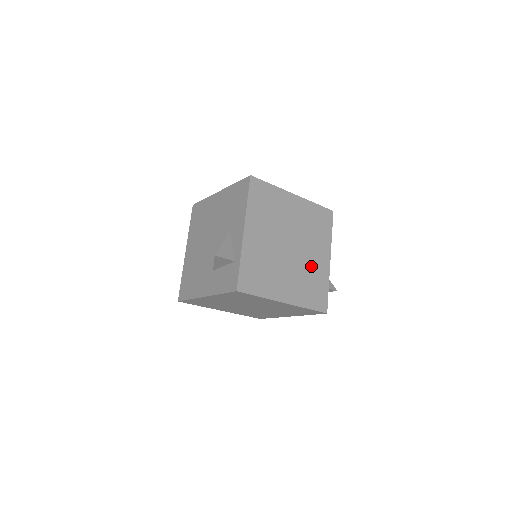
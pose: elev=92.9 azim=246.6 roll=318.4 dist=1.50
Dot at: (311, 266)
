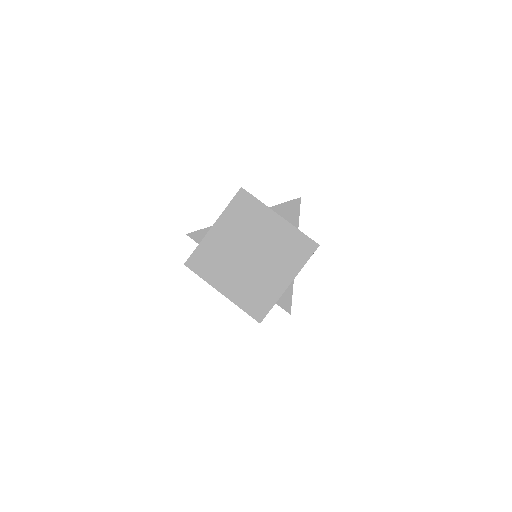
Dot at: (265, 279)
